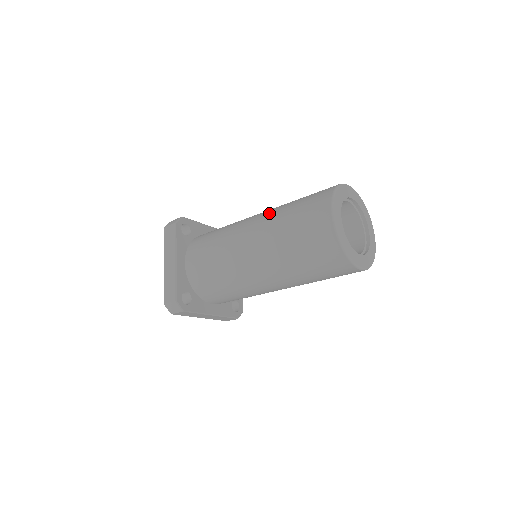
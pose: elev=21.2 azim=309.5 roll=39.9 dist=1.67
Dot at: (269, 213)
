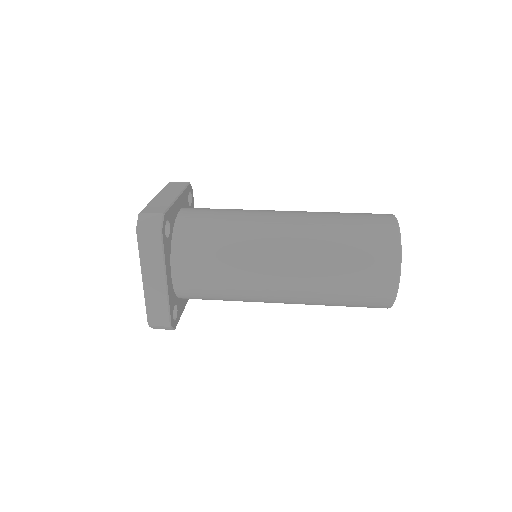
Dot at: (308, 245)
